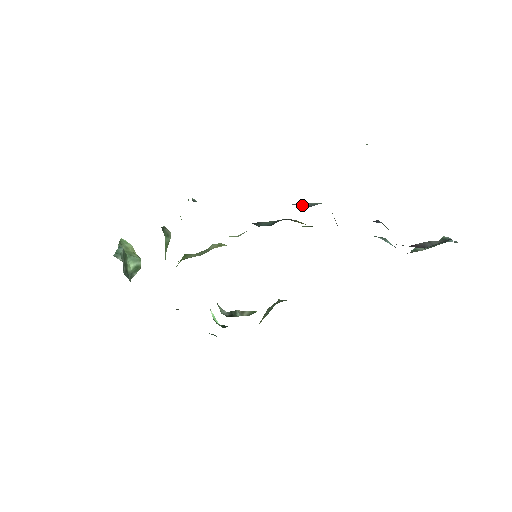
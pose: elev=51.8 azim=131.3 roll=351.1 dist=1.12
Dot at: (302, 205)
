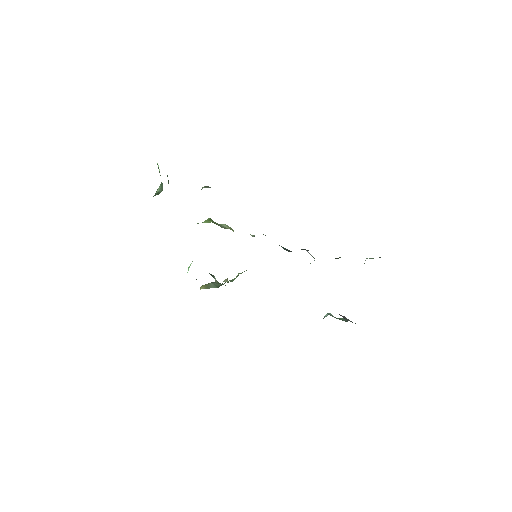
Dot at: occluded
